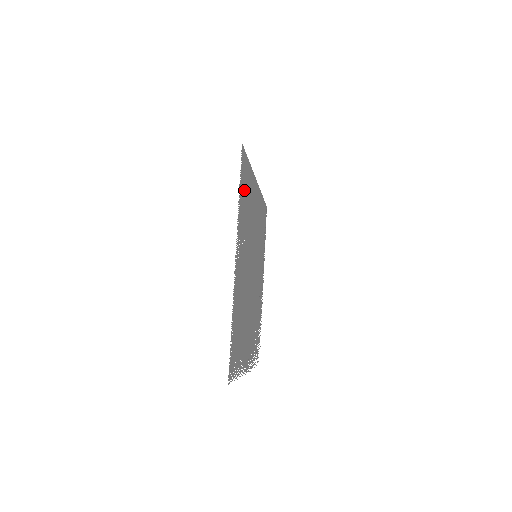
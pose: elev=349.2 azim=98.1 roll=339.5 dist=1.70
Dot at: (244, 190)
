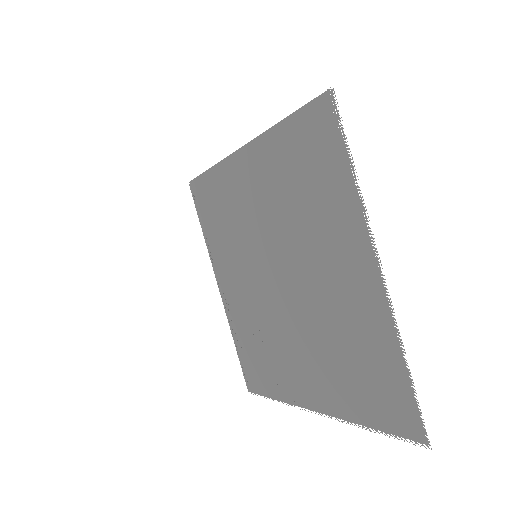
Dot at: (318, 165)
